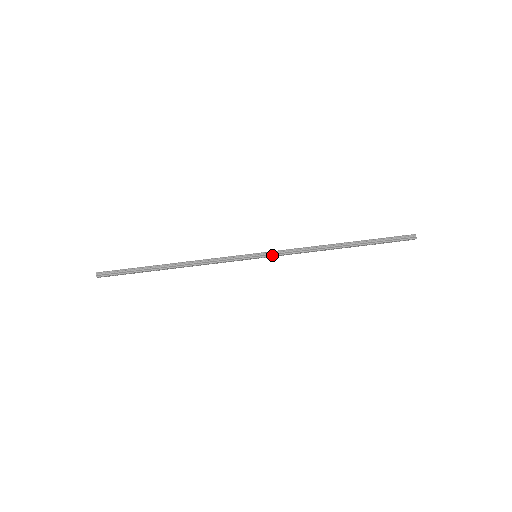
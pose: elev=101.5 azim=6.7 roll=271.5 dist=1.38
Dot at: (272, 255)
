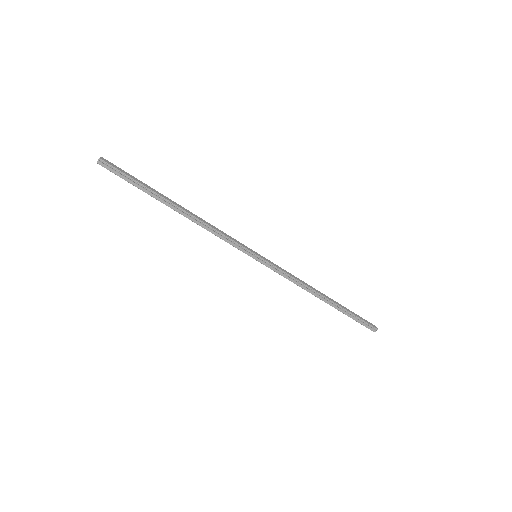
Dot at: (268, 267)
